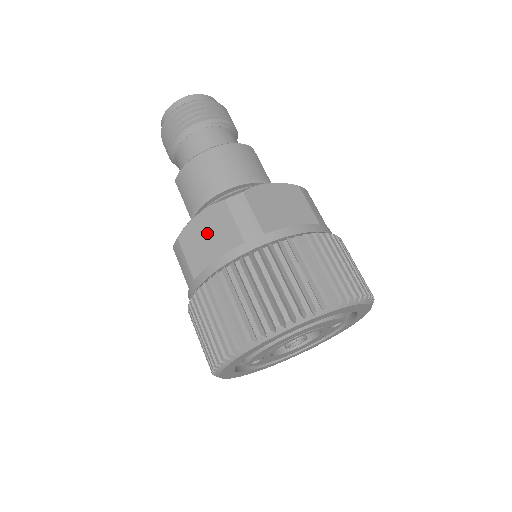
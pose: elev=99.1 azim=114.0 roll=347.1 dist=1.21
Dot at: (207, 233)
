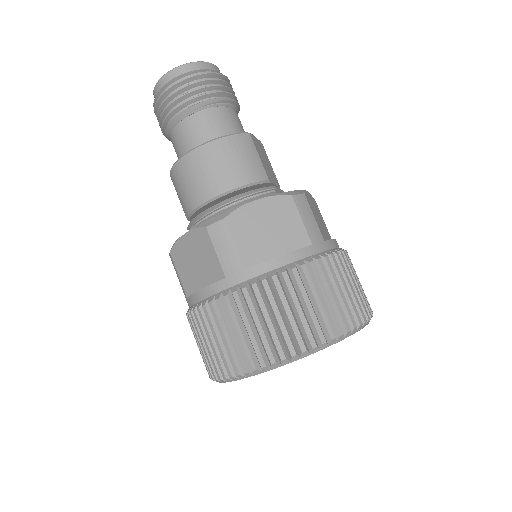
Dot at: (193, 256)
